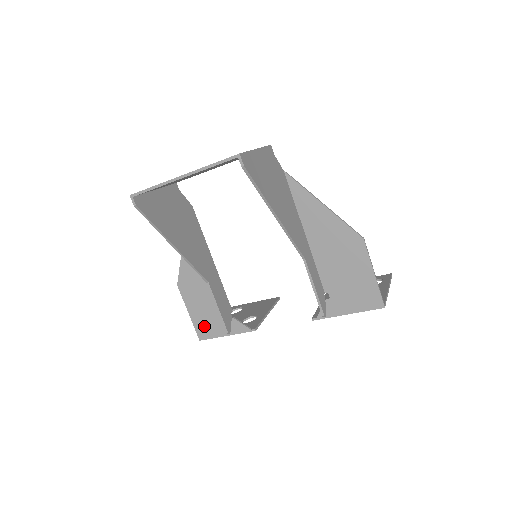
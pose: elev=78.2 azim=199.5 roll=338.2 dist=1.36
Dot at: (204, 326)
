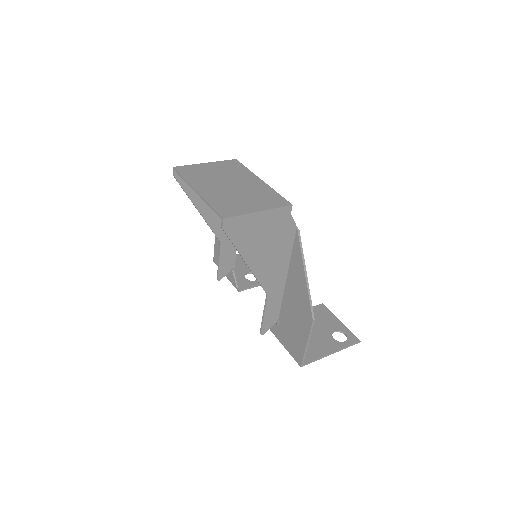
Dot at: (218, 257)
